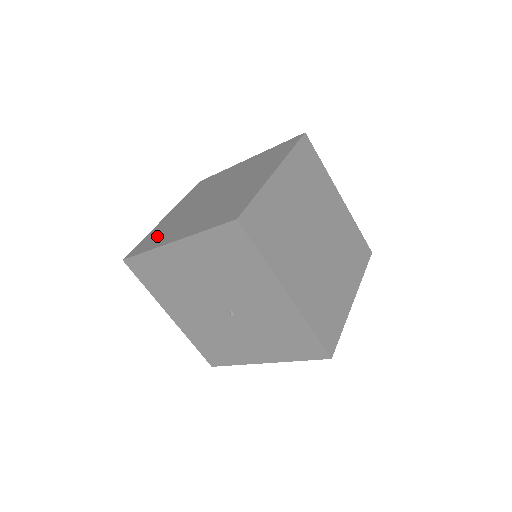
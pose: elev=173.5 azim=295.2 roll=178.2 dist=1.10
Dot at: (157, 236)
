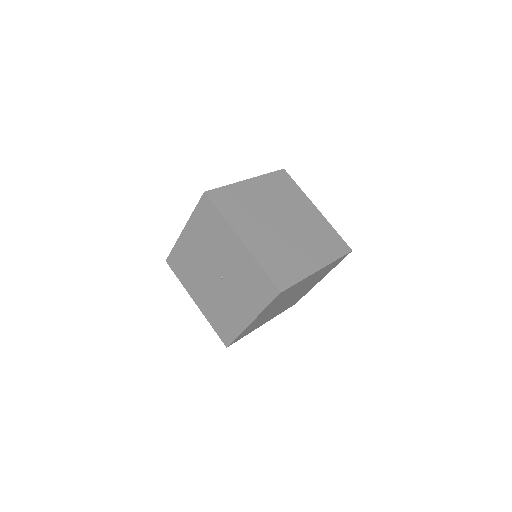
Dot at: occluded
